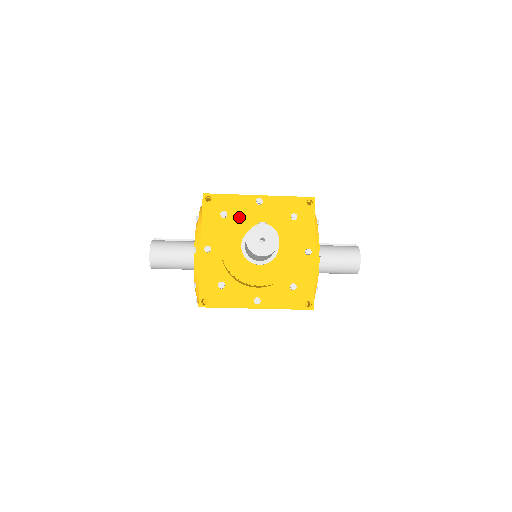
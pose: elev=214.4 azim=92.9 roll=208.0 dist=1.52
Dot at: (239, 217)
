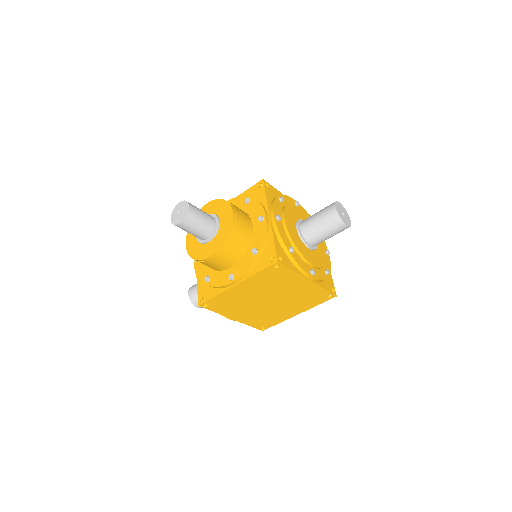
Dot at: occluded
